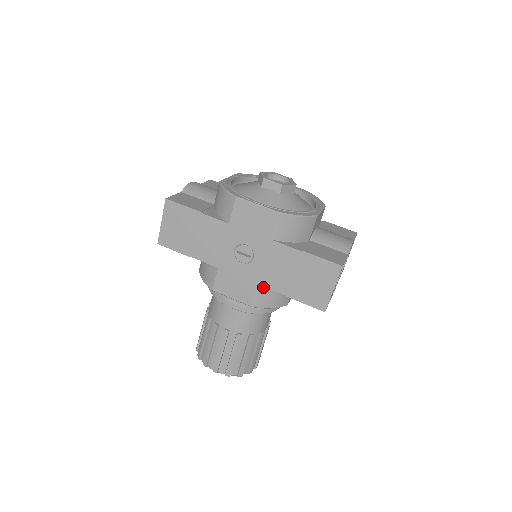
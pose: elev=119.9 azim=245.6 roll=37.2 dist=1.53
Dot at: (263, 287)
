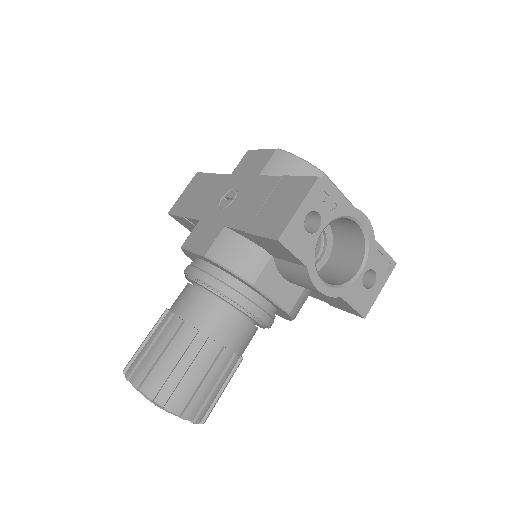
Dot at: (229, 232)
